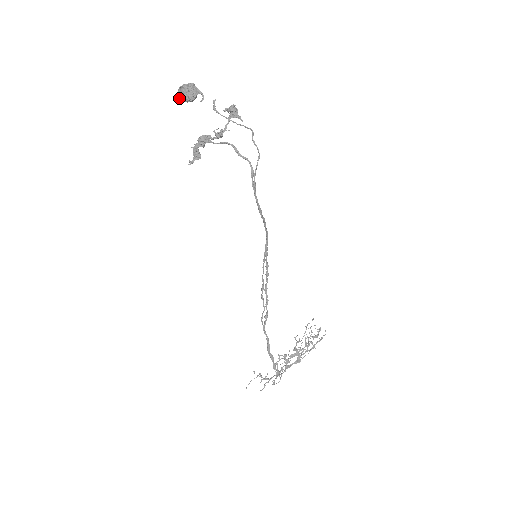
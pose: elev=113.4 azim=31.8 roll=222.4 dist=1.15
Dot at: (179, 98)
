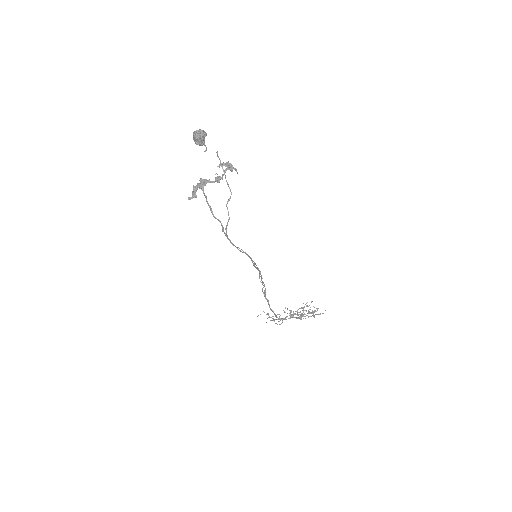
Dot at: occluded
